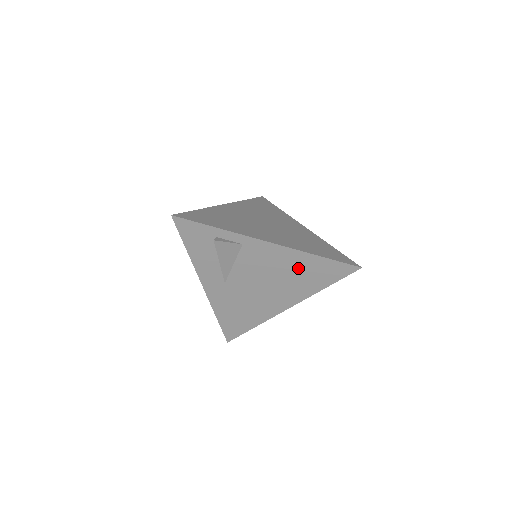
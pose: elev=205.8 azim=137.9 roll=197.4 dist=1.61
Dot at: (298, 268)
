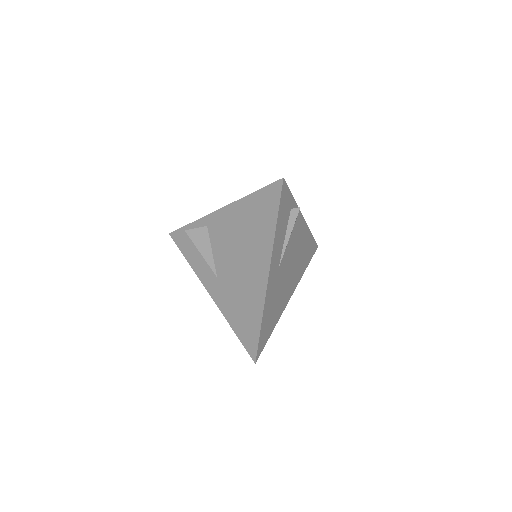
Dot at: (304, 248)
